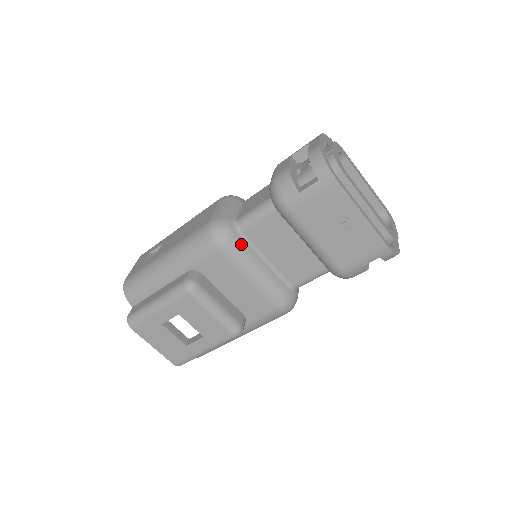
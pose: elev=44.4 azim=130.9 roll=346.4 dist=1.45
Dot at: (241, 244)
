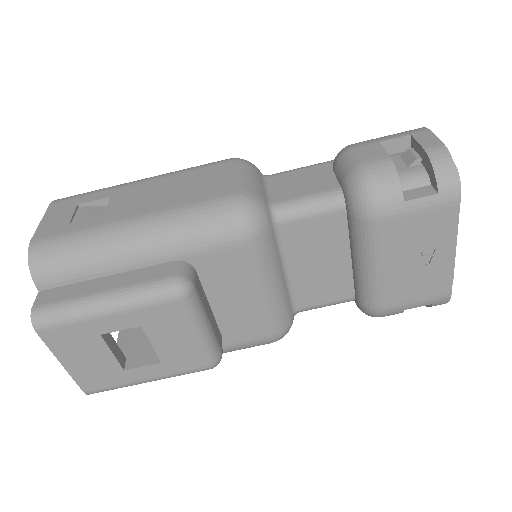
Dot at: (272, 242)
